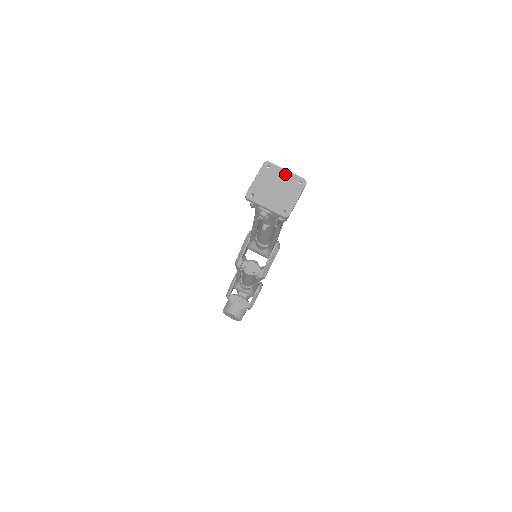
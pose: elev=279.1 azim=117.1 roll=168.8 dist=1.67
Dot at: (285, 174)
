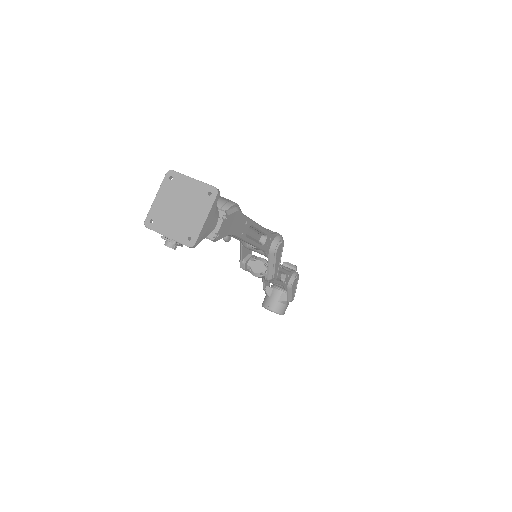
Dot at: (191, 185)
